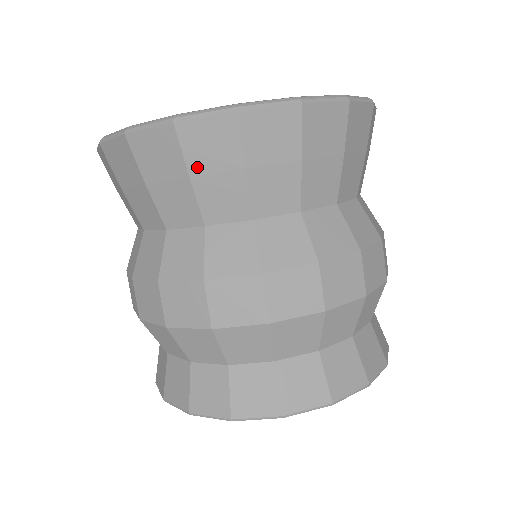
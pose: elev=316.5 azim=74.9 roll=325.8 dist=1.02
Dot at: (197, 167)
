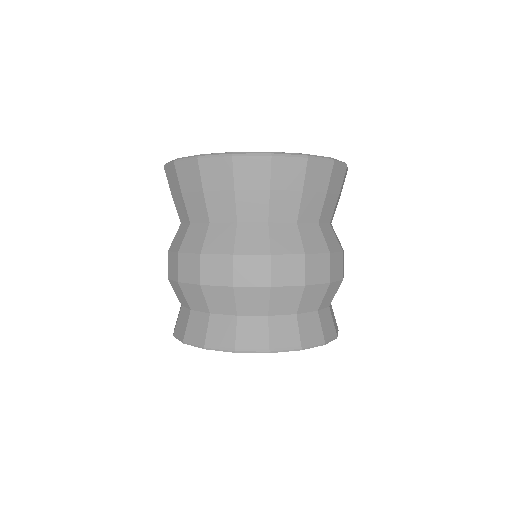
Dot at: (208, 186)
